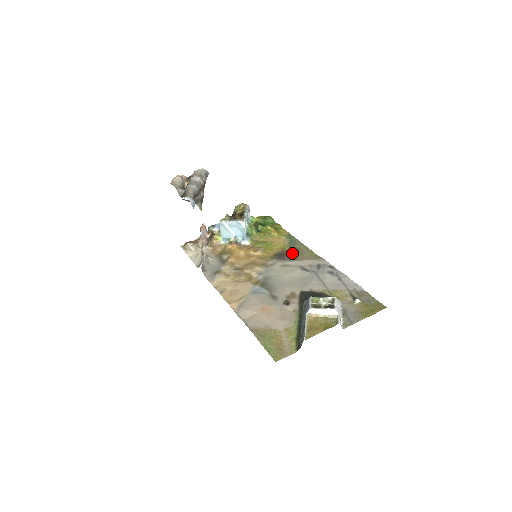
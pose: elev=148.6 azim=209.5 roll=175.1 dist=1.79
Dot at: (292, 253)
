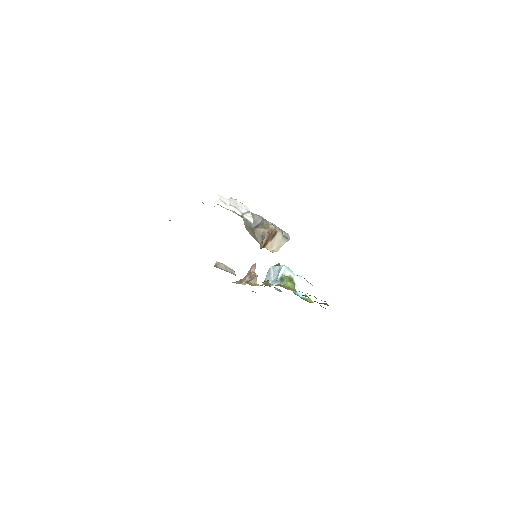
Dot at: occluded
